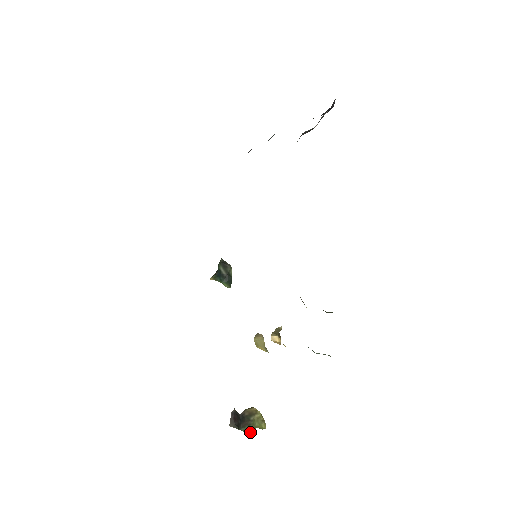
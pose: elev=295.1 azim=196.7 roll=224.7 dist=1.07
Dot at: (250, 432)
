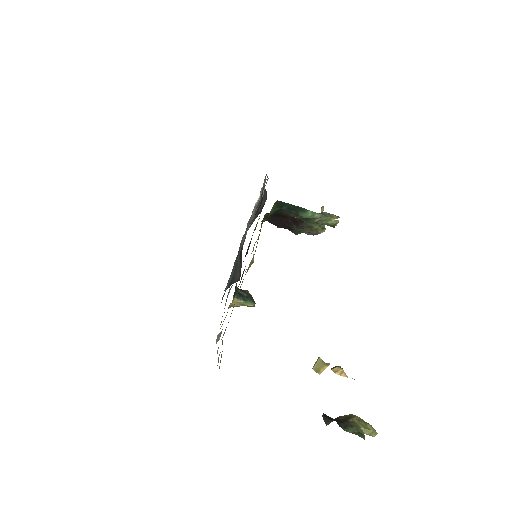
Dot at: (358, 434)
